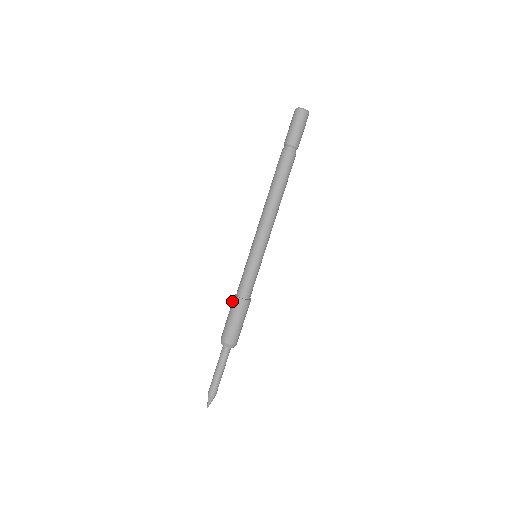
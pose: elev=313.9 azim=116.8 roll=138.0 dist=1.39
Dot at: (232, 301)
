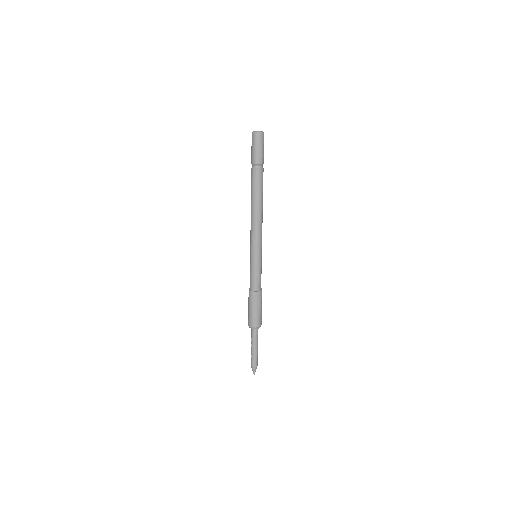
Dot at: (249, 296)
